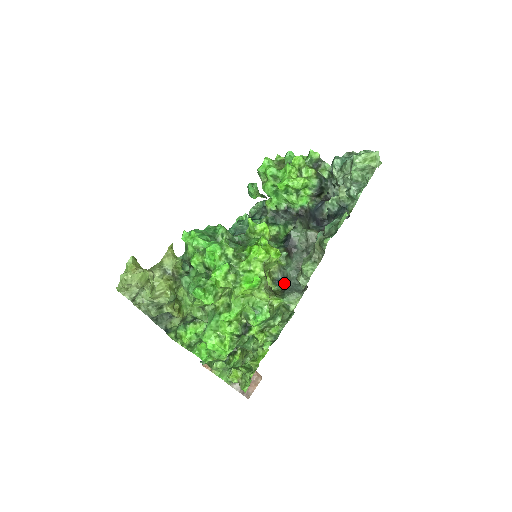
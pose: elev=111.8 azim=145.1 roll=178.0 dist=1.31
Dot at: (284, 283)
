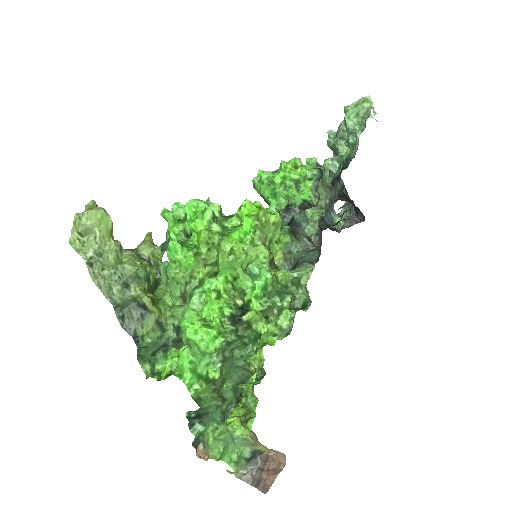
Dot at: occluded
